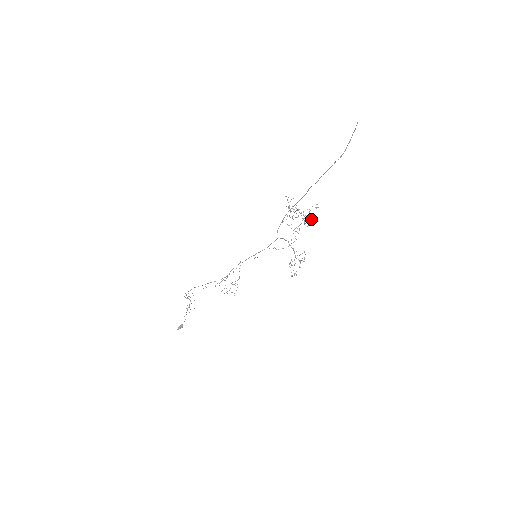
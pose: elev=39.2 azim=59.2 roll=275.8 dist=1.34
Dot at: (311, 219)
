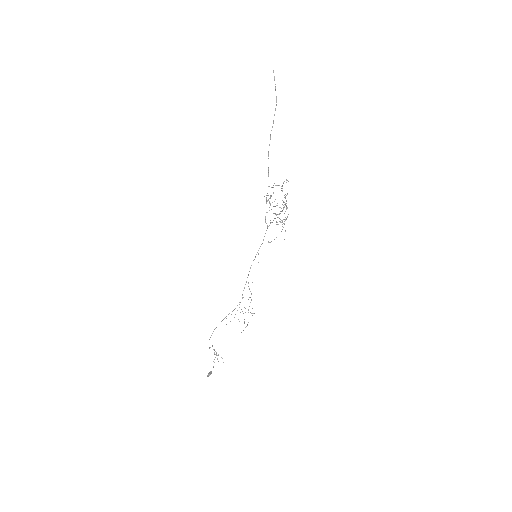
Dot at: (287, 194)
